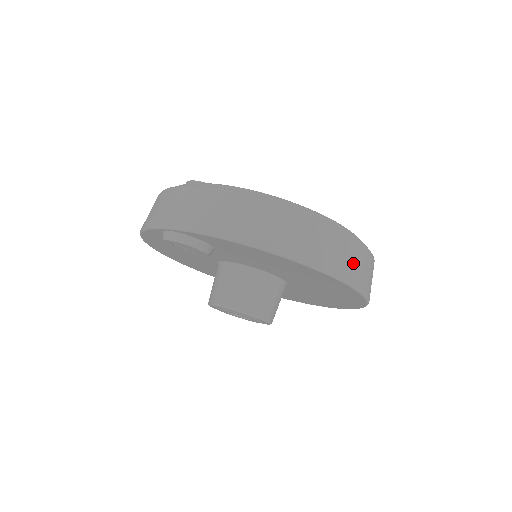
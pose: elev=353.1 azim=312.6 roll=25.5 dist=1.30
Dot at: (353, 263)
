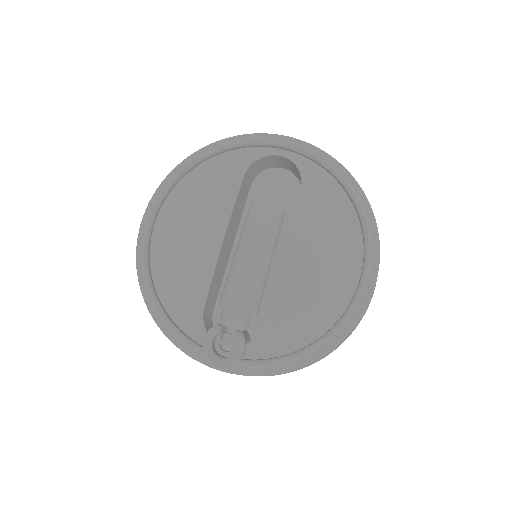
Dot at: (372, 295)
